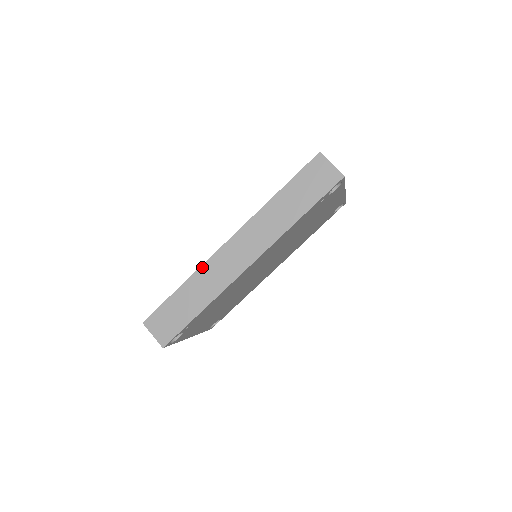
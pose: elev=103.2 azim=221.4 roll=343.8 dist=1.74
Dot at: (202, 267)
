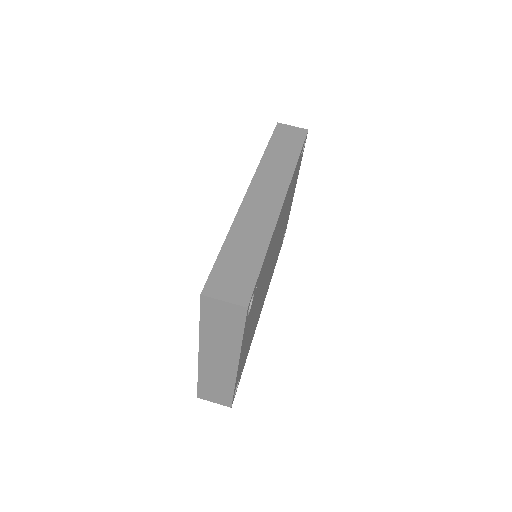
Dot at: (237, 217)
